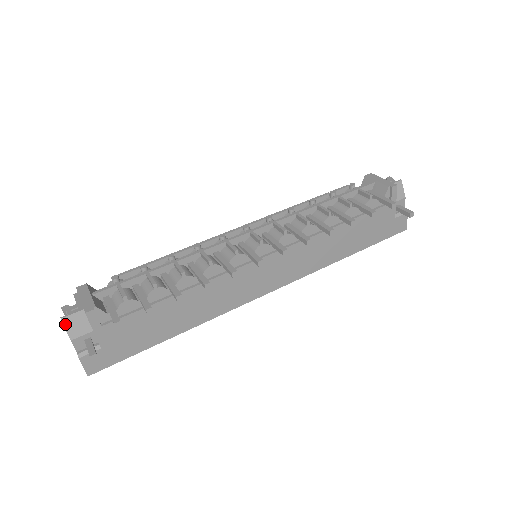
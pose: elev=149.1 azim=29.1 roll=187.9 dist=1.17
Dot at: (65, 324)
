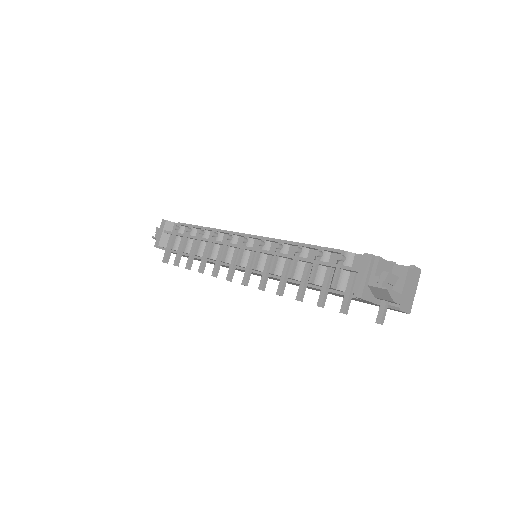
Dot at: occluded
